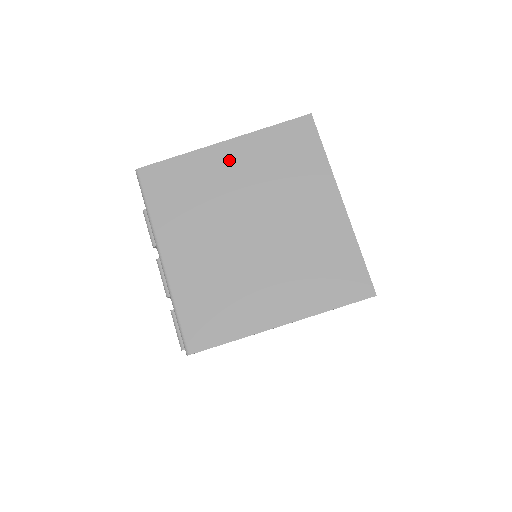
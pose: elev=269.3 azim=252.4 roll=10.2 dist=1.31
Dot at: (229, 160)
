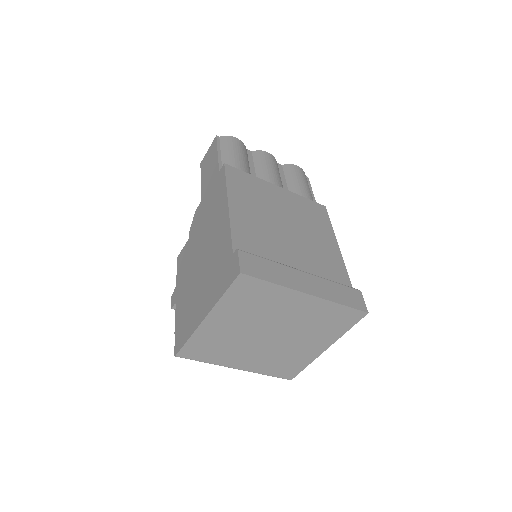
Dot at: (219, 323)
